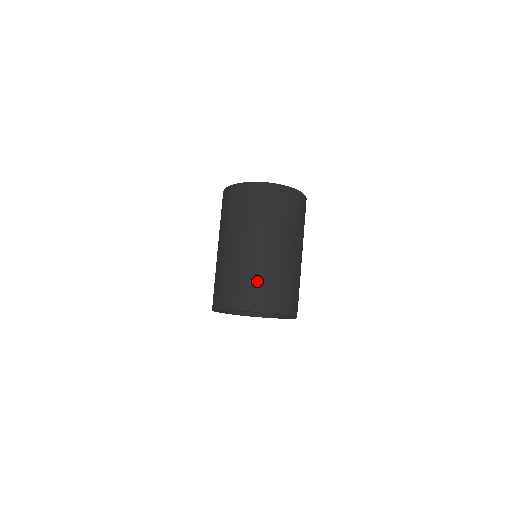
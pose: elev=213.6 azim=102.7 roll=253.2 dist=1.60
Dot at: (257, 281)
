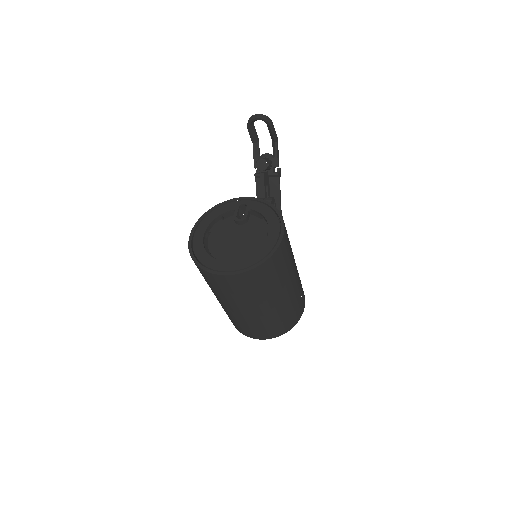
Dot at: (245, 326)
